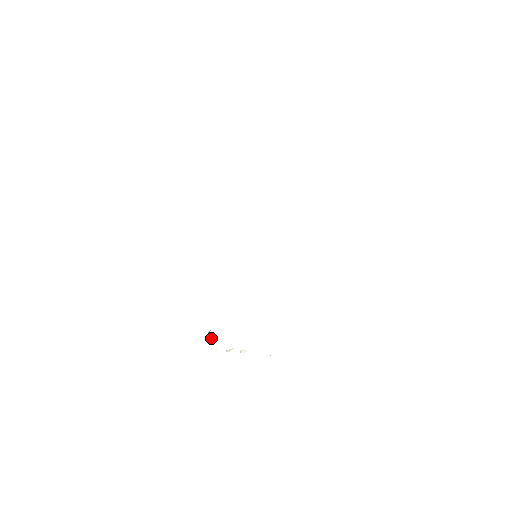
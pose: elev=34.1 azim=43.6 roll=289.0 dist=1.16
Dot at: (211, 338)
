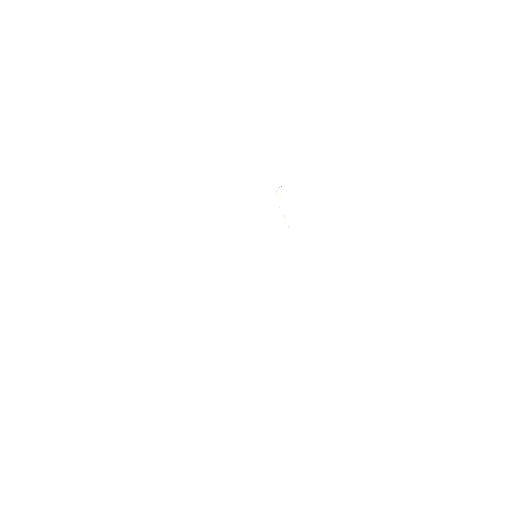
Dot at: (280, 194)
